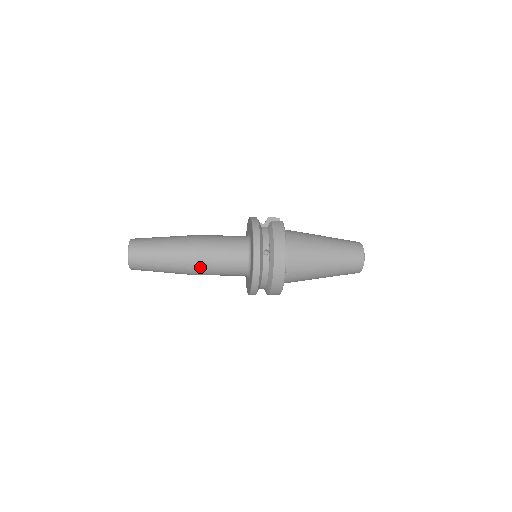
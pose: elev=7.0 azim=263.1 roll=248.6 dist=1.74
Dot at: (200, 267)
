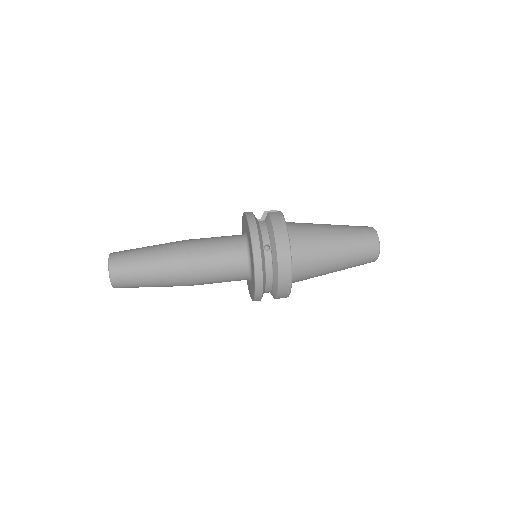
Dot at: (193, 275)
